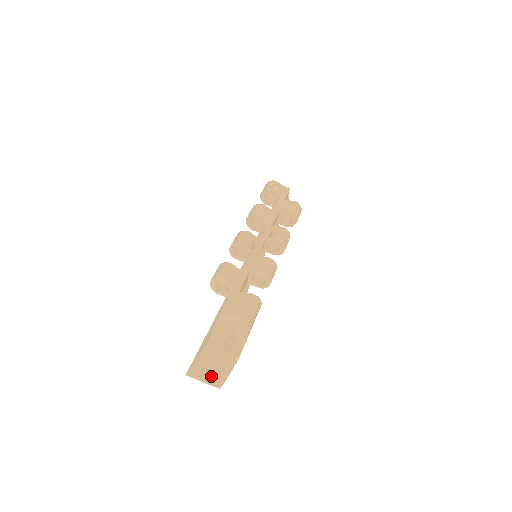
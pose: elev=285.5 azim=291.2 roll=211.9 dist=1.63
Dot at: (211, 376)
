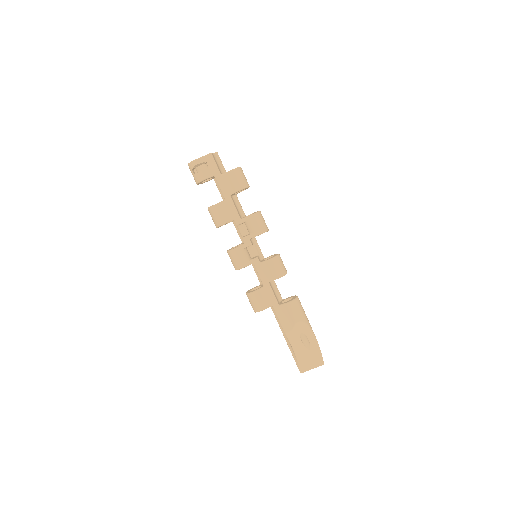
Dot at: (313, 363)
